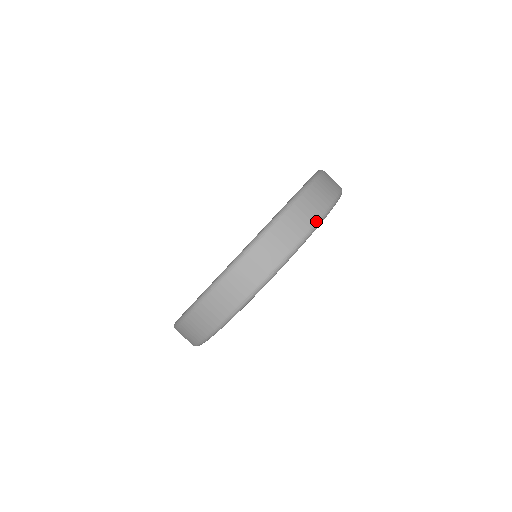
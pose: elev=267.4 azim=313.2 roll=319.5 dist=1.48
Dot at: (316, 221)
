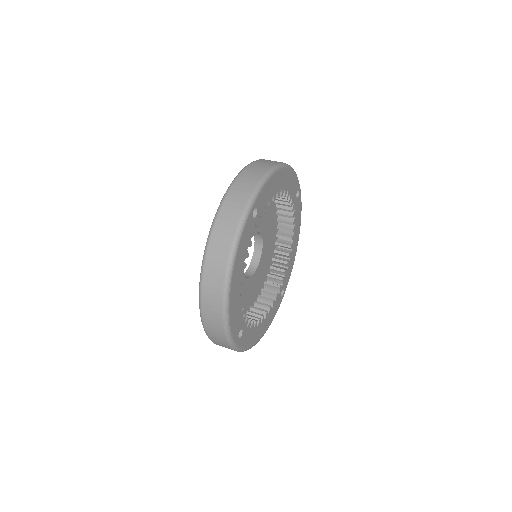
Dot at: occluded
